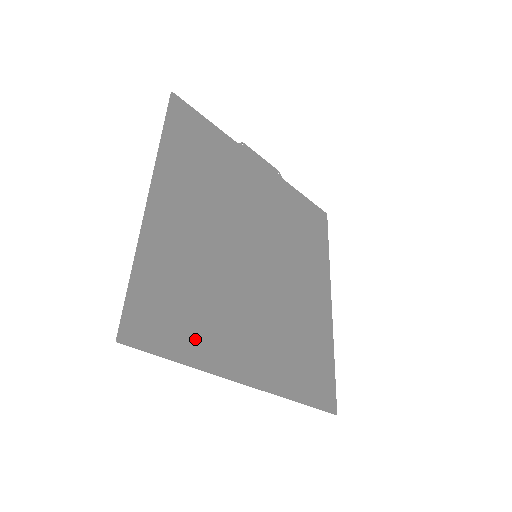
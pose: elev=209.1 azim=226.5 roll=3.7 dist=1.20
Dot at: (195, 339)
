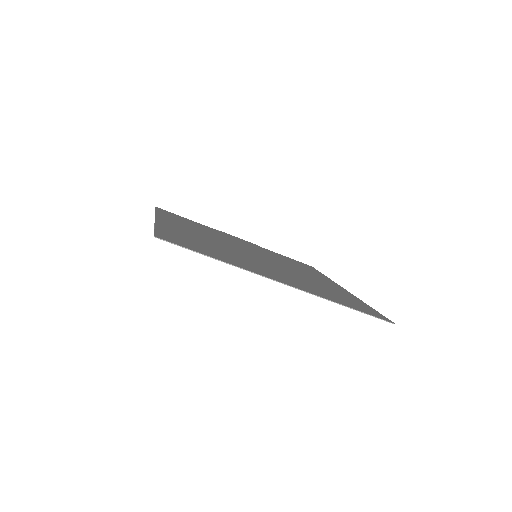
Dot at: (220, 257)
